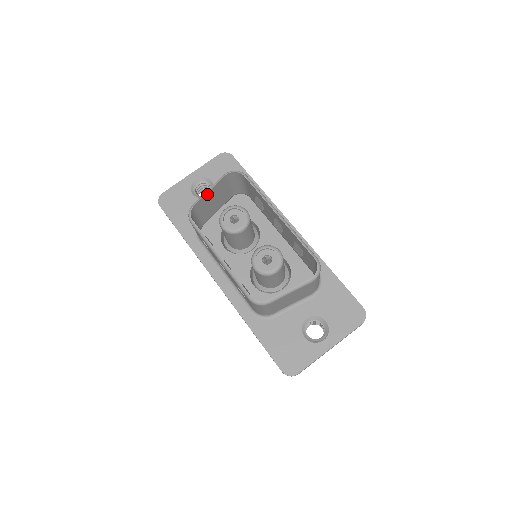
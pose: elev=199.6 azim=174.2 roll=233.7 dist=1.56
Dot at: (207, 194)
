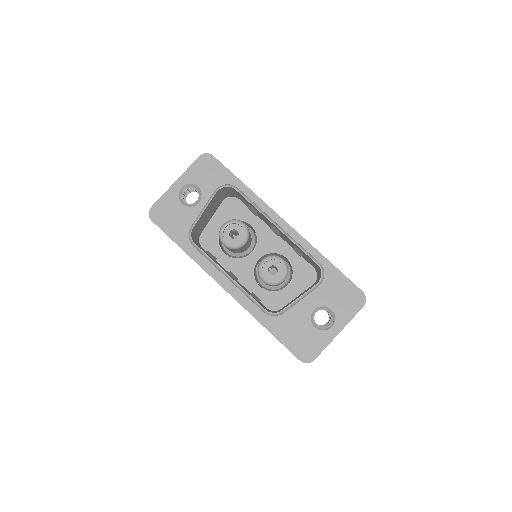
Dot at: (203, 213)
